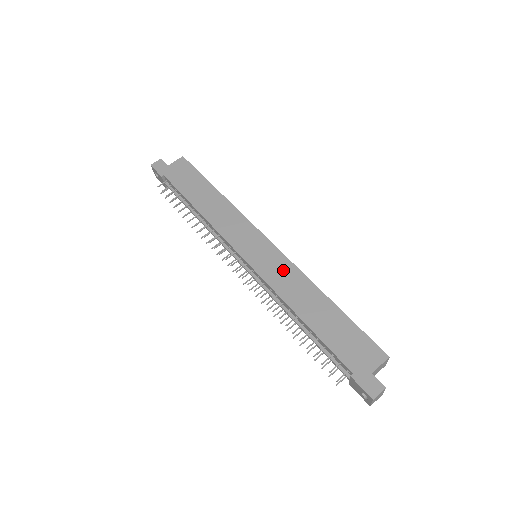
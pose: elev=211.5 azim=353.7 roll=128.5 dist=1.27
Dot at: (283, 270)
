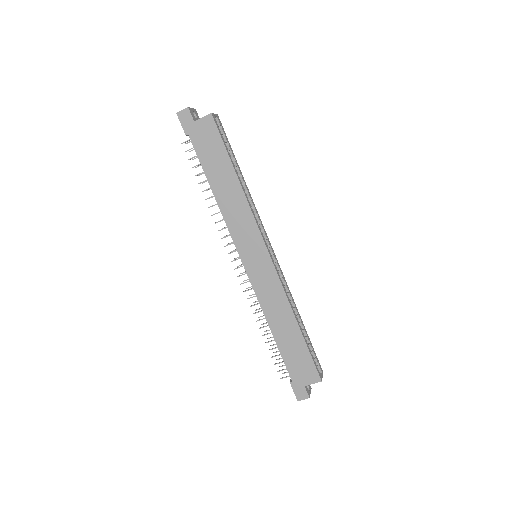
Dot at: (271, 286)
